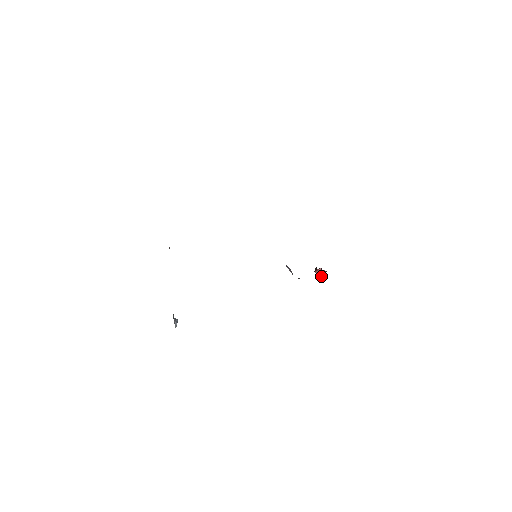
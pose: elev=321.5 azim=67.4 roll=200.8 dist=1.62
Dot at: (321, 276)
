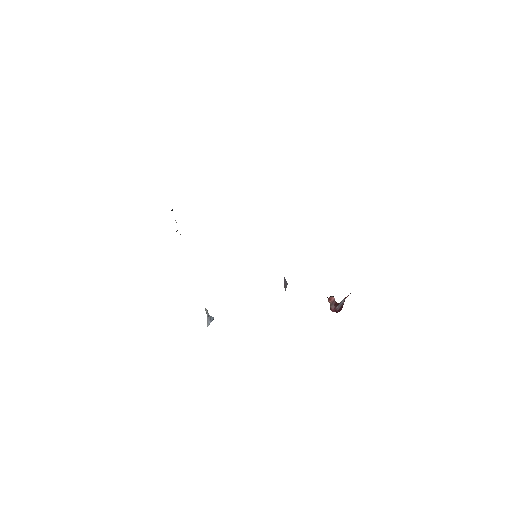
Dot at: (333, 308)
